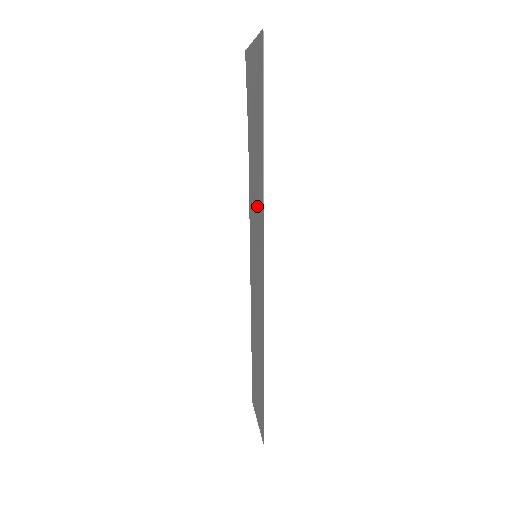
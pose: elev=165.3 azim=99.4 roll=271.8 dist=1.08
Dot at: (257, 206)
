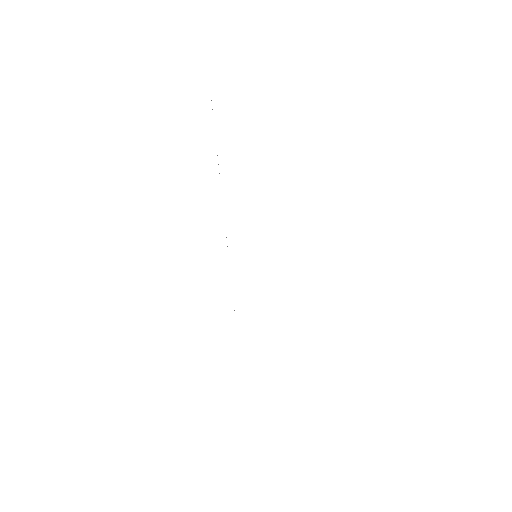
Dot at: occluded
